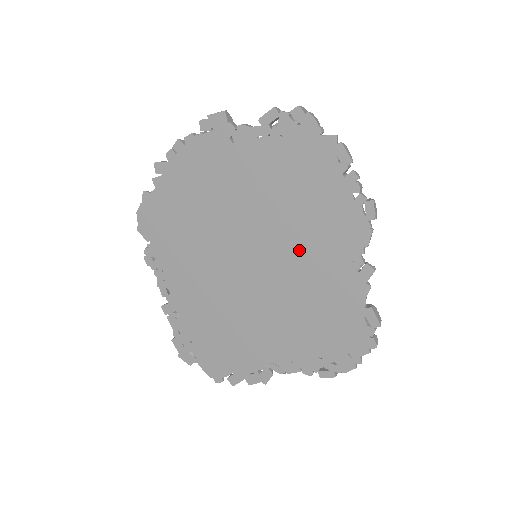
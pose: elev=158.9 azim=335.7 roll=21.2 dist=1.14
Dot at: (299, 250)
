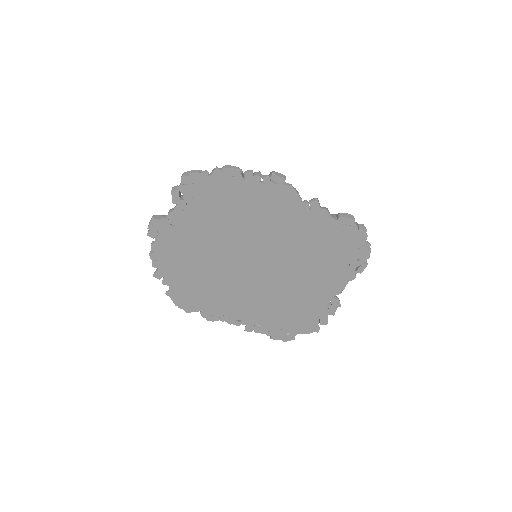
Dot at: (271, 233)
